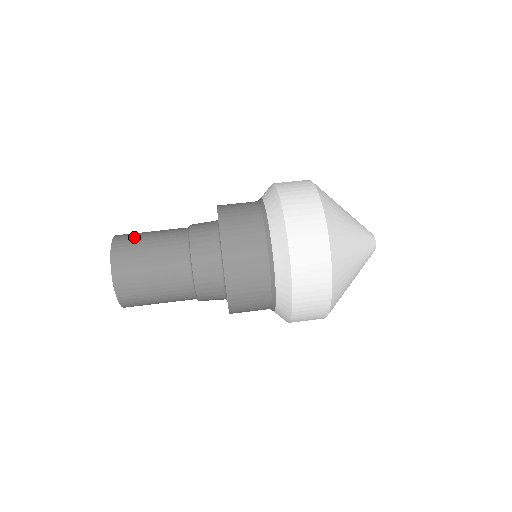
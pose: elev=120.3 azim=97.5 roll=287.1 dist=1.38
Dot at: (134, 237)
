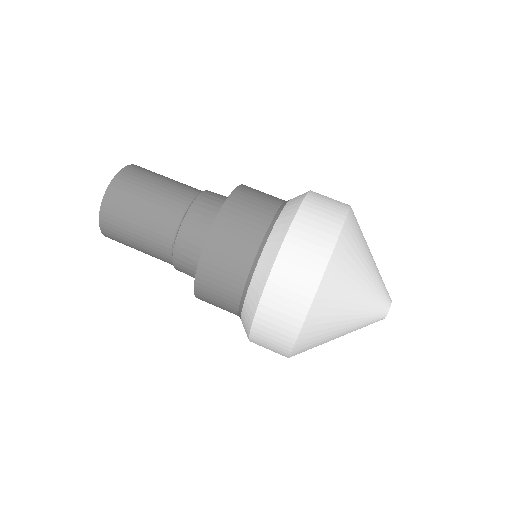
Dot at: (149, 173)
